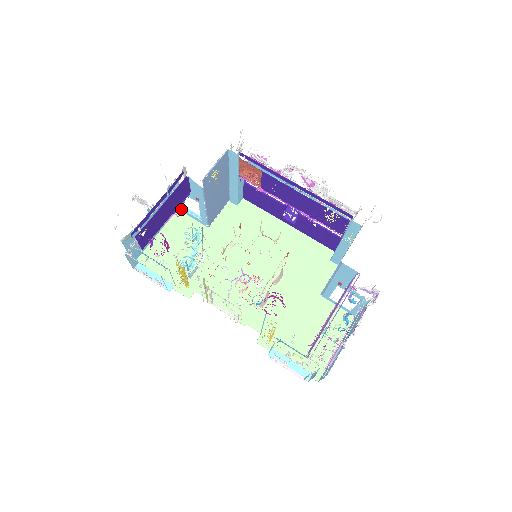
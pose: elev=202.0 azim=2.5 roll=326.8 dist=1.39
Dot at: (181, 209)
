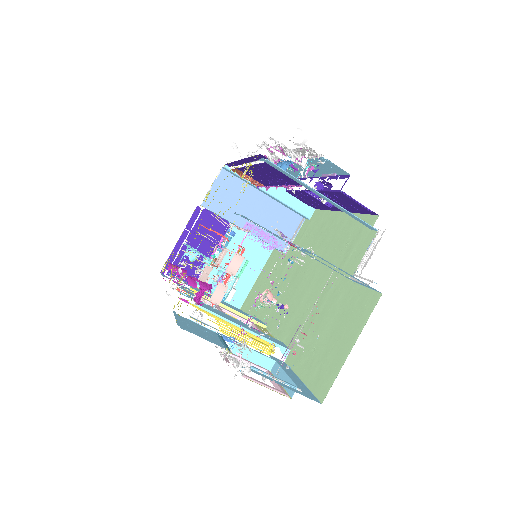
Dot at: occluded
